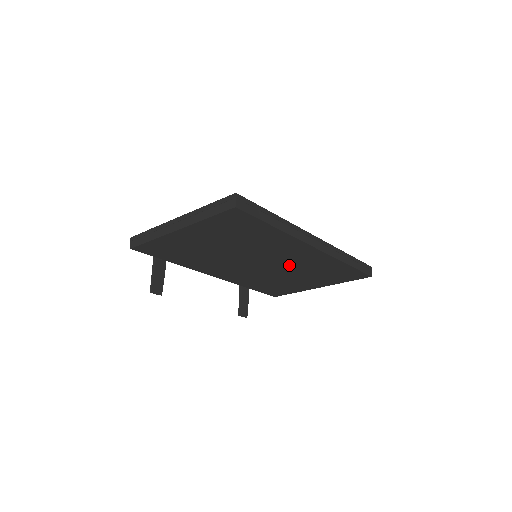
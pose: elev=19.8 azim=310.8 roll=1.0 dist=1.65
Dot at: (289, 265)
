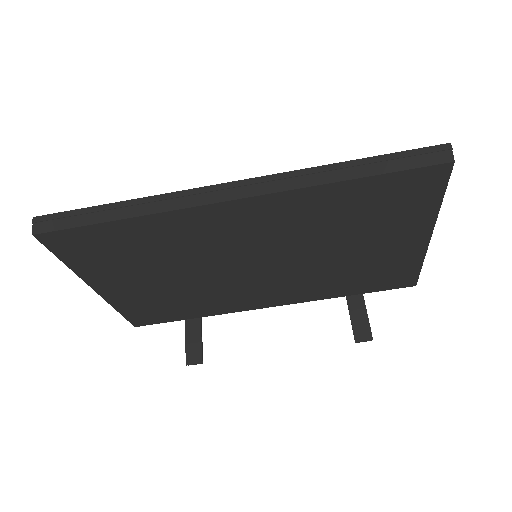
Dot at: (286, 242)
